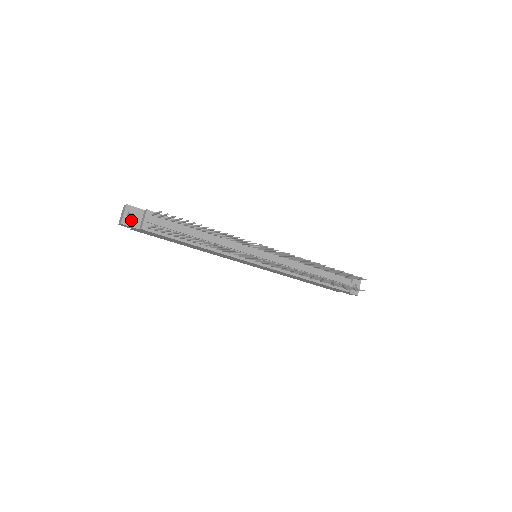
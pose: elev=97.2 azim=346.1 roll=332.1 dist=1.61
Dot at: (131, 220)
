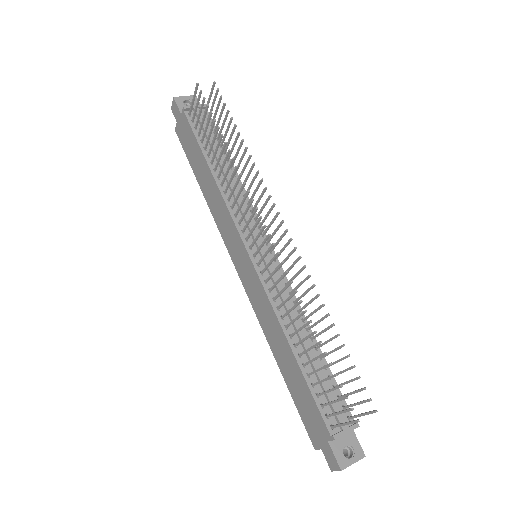
Dot at: (184, 105)
